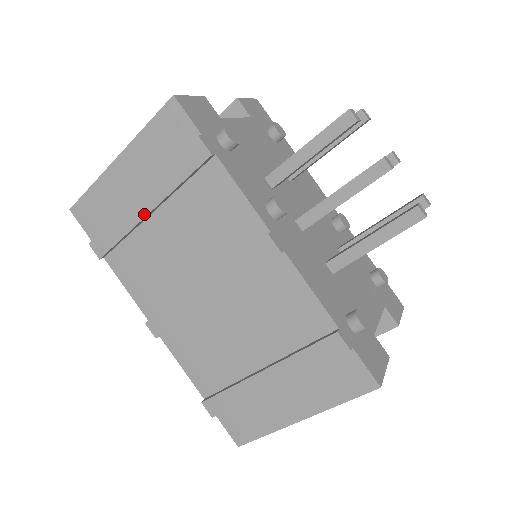
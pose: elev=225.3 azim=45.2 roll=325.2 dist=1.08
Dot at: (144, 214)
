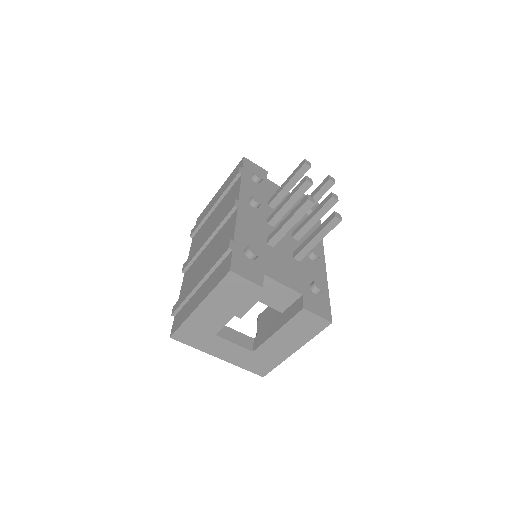
Dot at: (211, 208)
